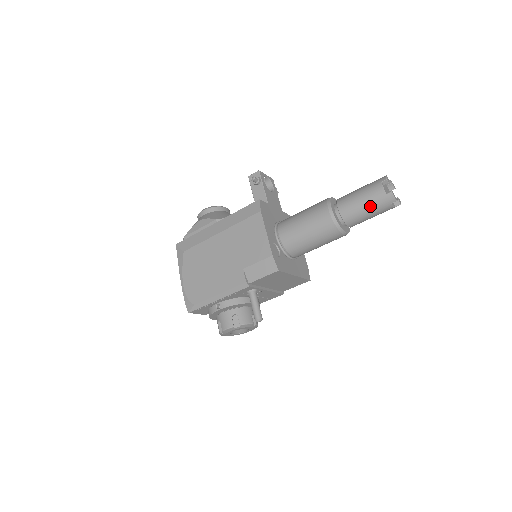
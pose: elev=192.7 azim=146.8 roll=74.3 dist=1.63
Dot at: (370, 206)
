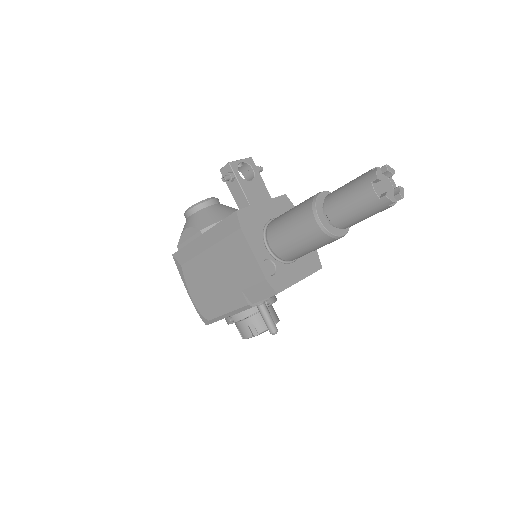
Dot at: (363, 212)
